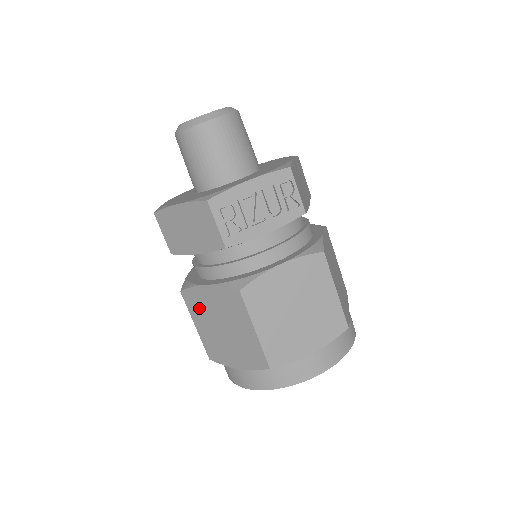
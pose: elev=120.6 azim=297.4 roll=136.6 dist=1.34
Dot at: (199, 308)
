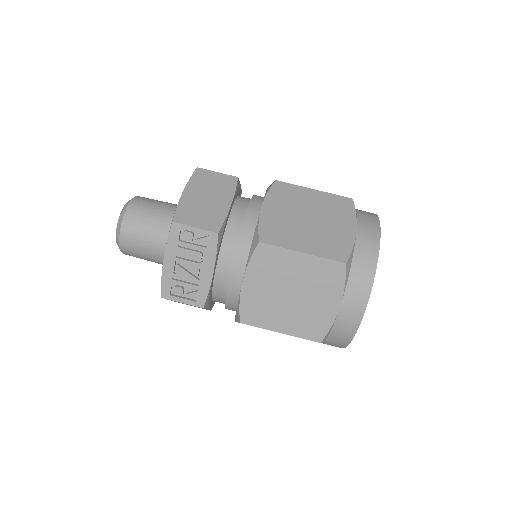
Dot at: occluded
